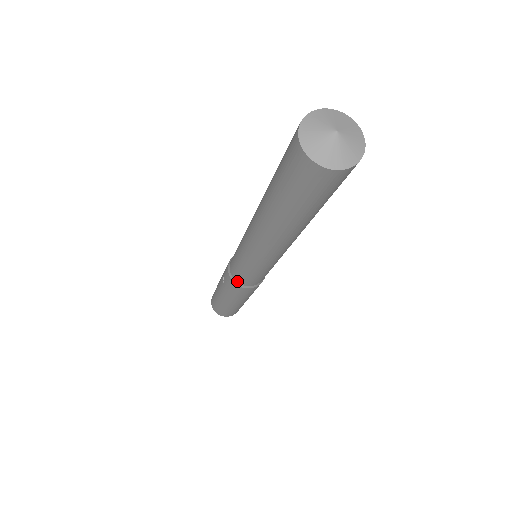
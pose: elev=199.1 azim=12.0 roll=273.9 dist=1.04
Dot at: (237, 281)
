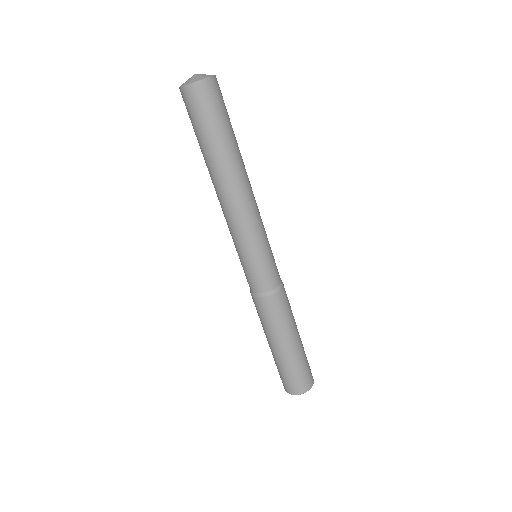
Dot at: (267, 290)
